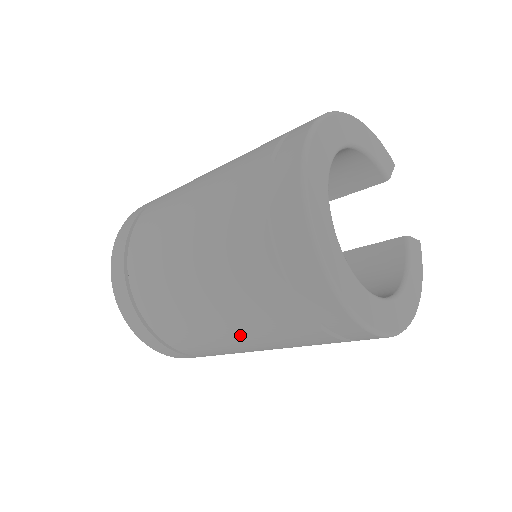
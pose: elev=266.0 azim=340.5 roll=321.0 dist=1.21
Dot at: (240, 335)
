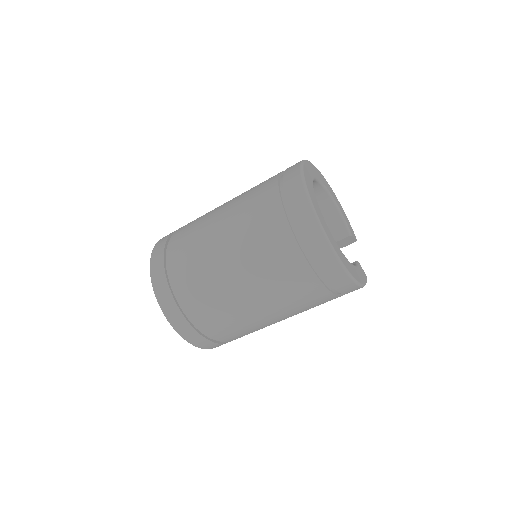
Dot at: (234, 251)
